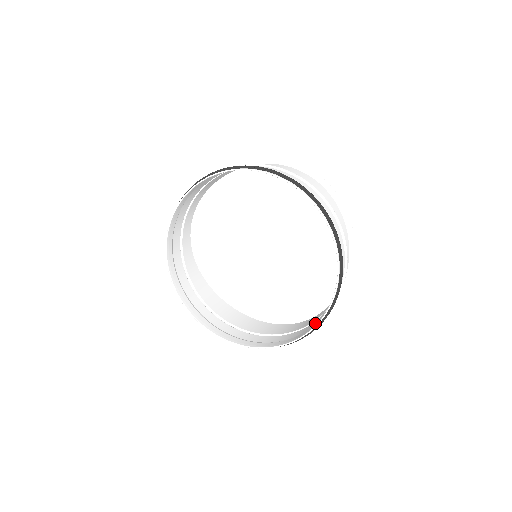
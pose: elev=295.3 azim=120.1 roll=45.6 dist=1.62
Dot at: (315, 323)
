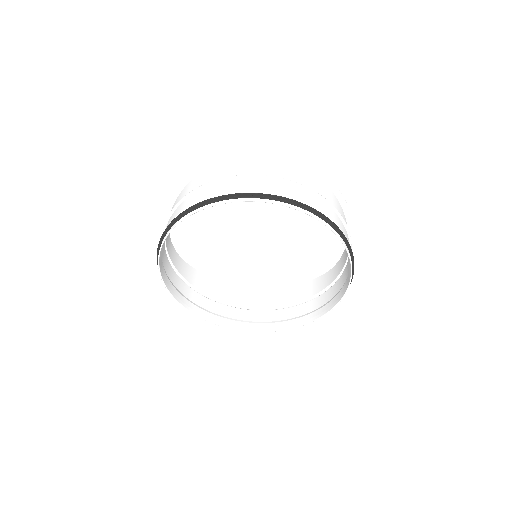
Dot at: (335, 291)
